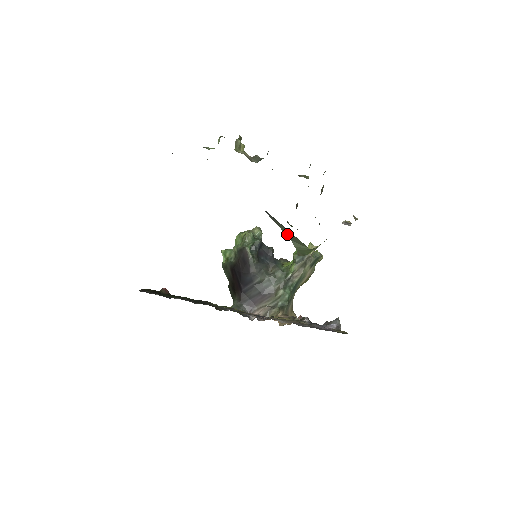
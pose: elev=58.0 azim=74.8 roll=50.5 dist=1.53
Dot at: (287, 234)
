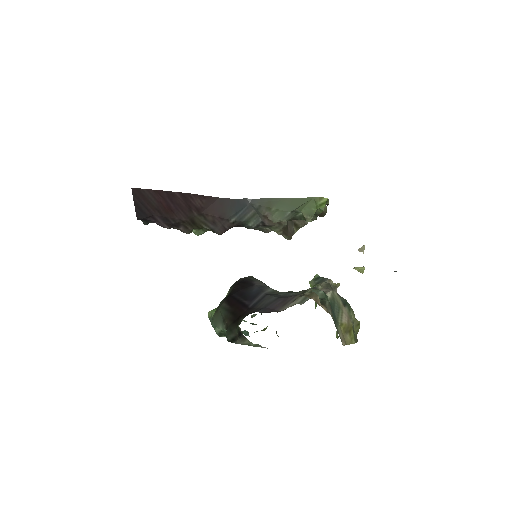
Dot at: (283, 208)
